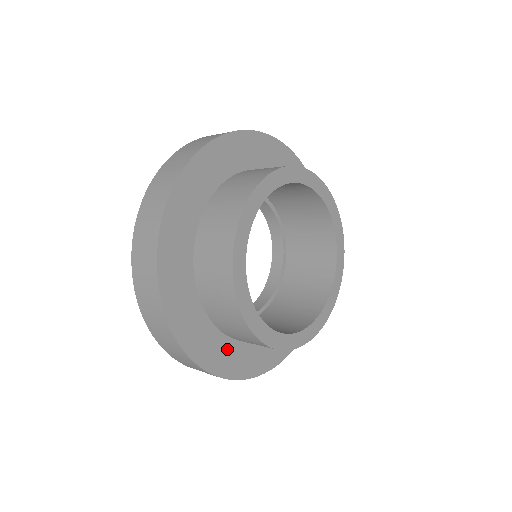
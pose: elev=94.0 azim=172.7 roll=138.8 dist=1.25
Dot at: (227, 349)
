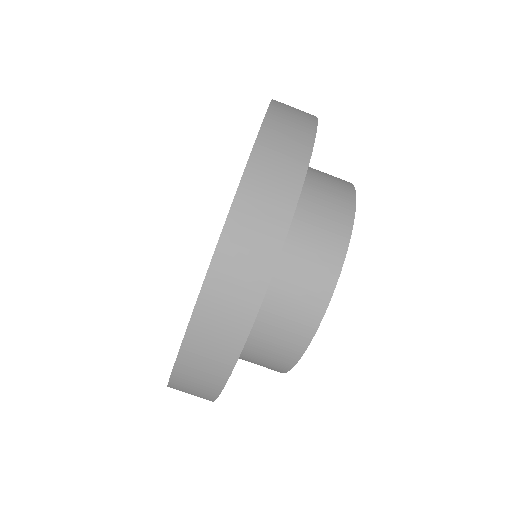
Dot at: occluded
